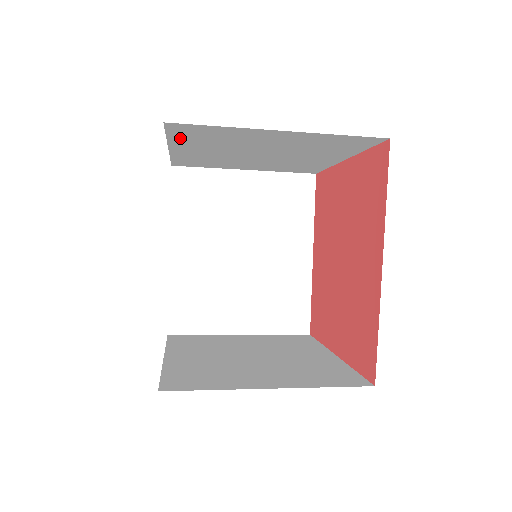
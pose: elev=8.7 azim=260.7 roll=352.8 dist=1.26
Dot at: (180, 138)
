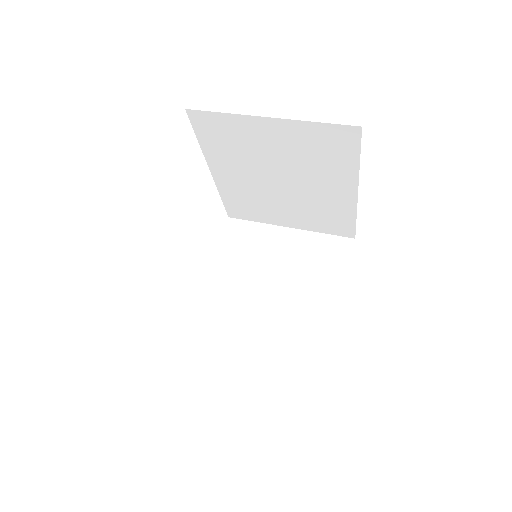
Dot at: occluded
